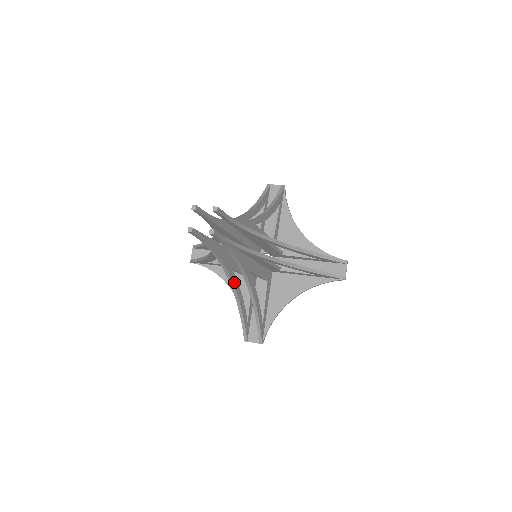
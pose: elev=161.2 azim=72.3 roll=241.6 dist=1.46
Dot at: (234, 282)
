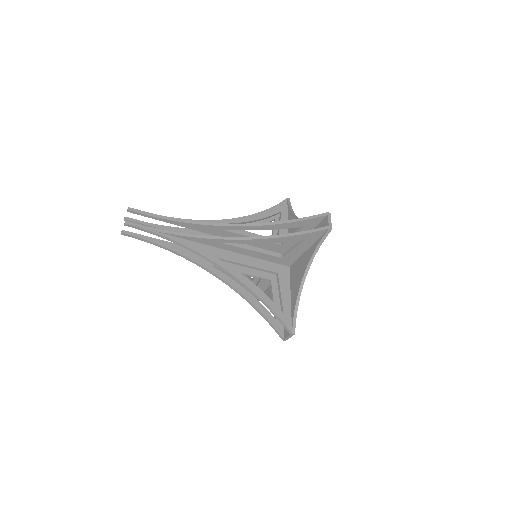
Dot at: (222, 277)
